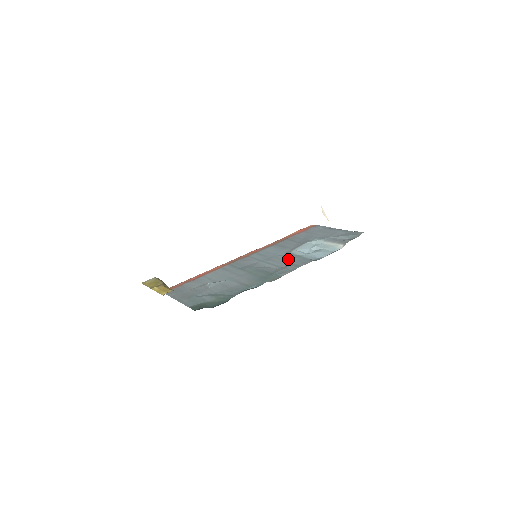
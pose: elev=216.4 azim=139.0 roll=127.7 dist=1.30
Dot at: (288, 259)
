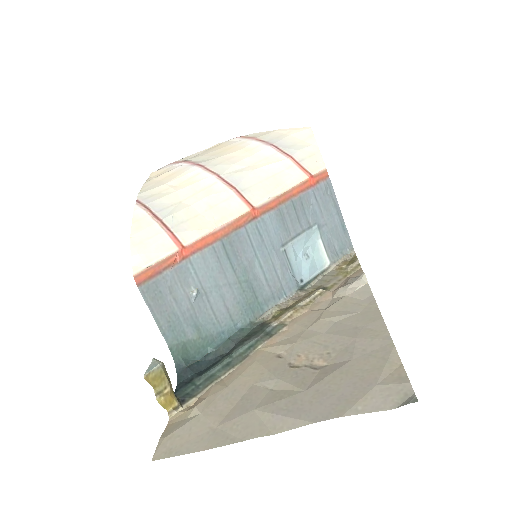
Dot at: (280, 269)
